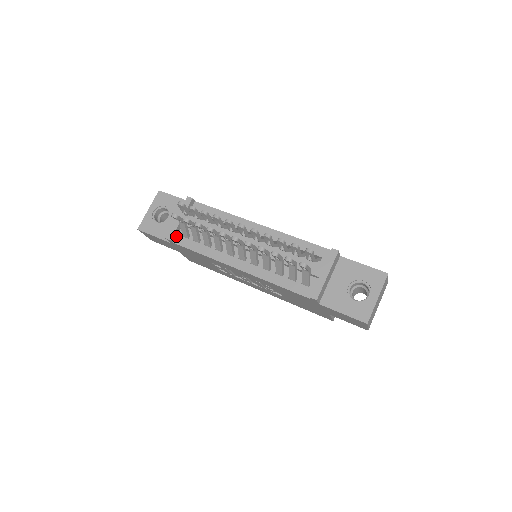
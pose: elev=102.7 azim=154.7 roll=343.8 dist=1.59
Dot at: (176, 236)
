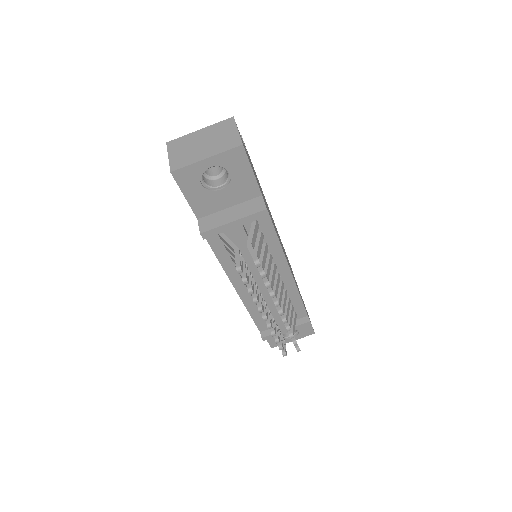
Dot at: occluded
